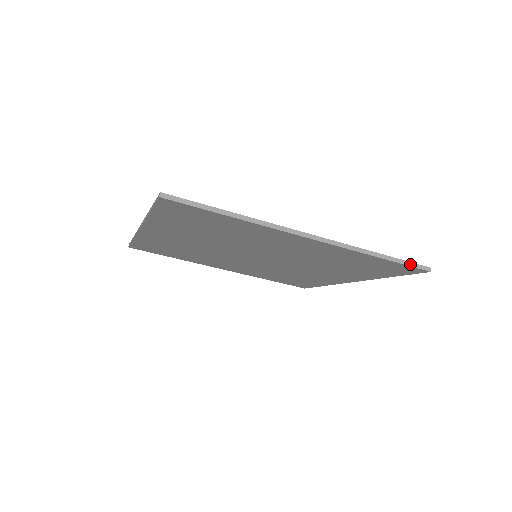
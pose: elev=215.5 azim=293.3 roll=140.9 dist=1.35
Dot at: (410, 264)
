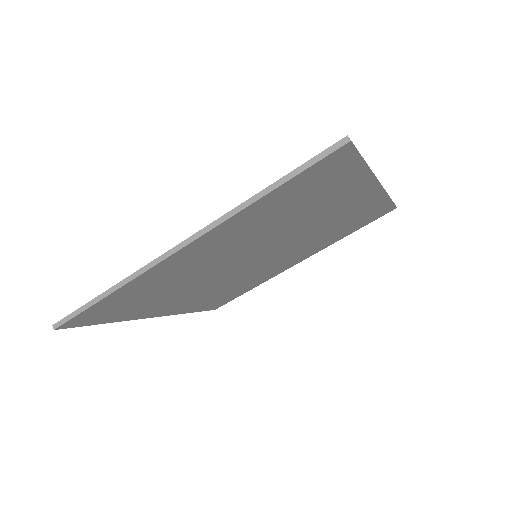
Dot at: (313, 161)
